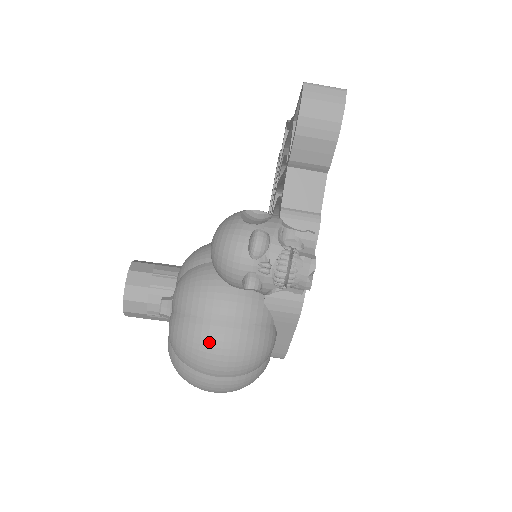
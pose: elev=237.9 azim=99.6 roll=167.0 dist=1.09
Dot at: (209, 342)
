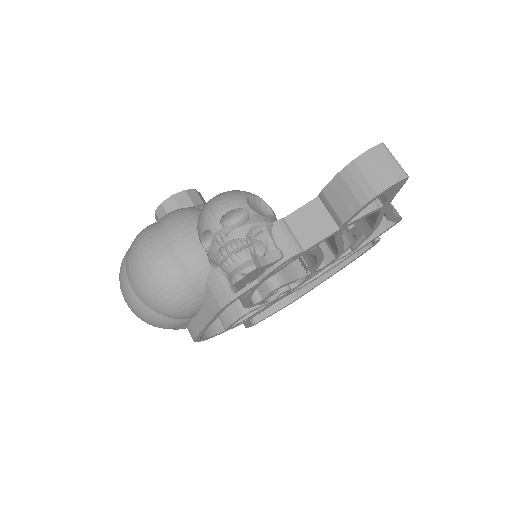
Dot at: (147, 255)
